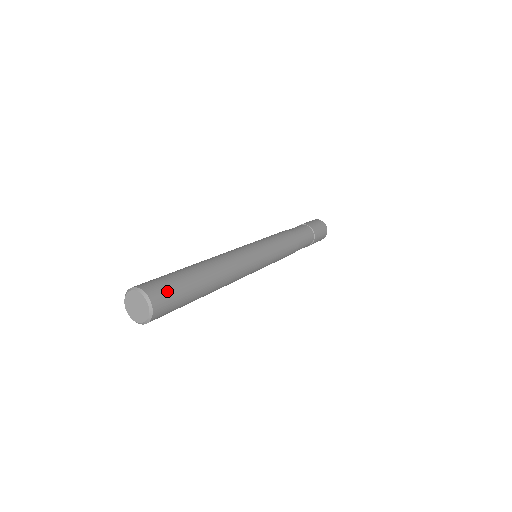
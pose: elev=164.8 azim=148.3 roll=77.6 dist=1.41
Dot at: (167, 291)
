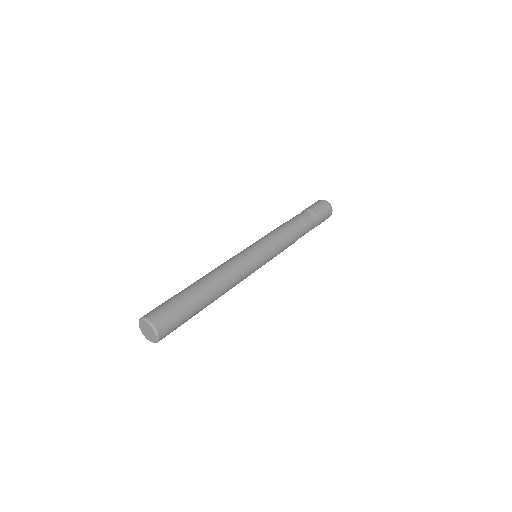
Dot at: (164, 311)
